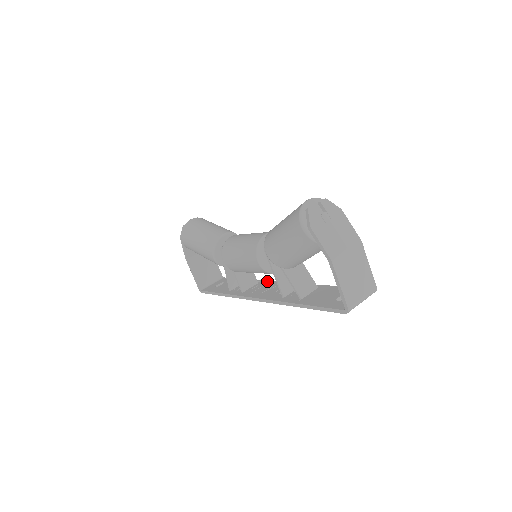
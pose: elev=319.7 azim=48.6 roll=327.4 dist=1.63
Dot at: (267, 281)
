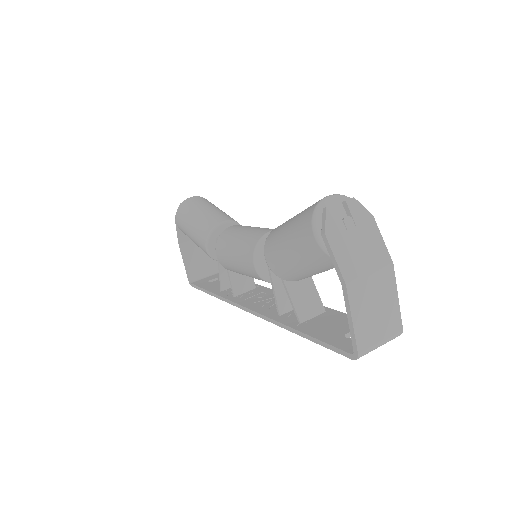
Dot at: (267, 288)
